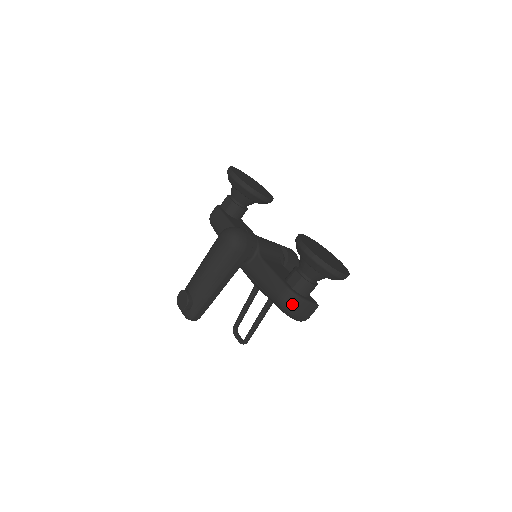
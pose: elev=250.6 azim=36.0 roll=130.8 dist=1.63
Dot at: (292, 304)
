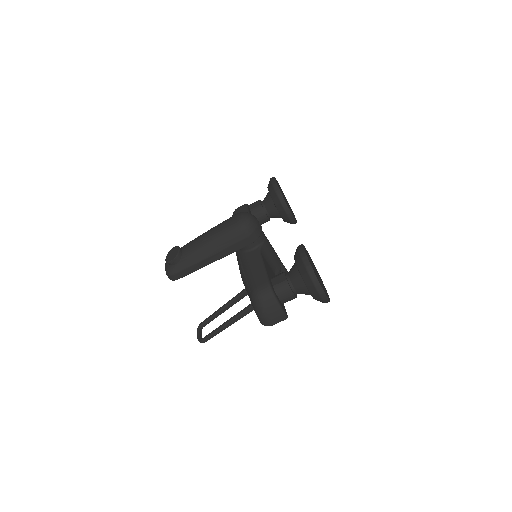
Dot at: (265, 300)
